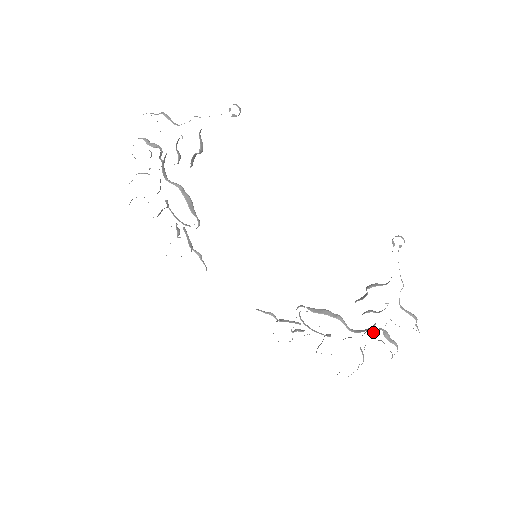
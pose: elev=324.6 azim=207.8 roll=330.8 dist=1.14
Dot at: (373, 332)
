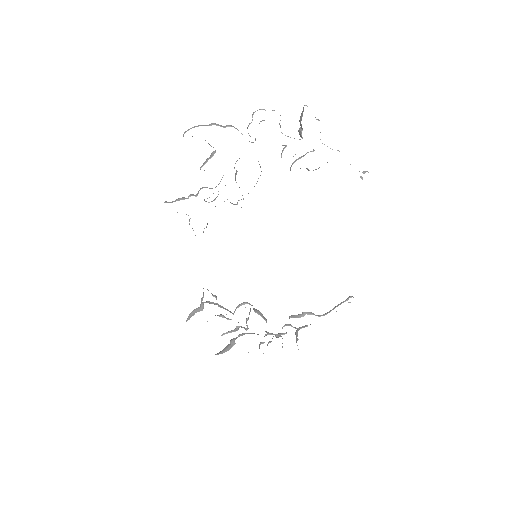
Dot at: (275, 336)
